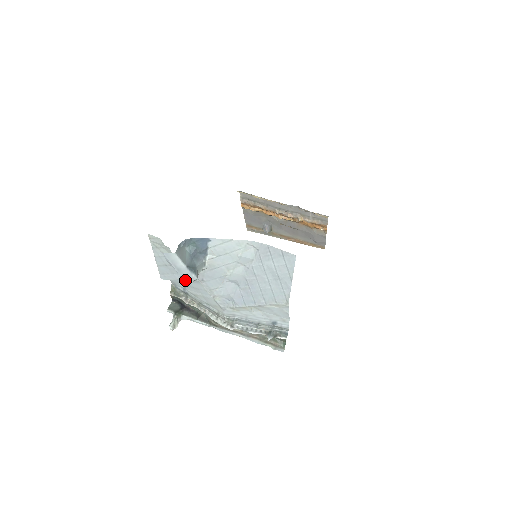
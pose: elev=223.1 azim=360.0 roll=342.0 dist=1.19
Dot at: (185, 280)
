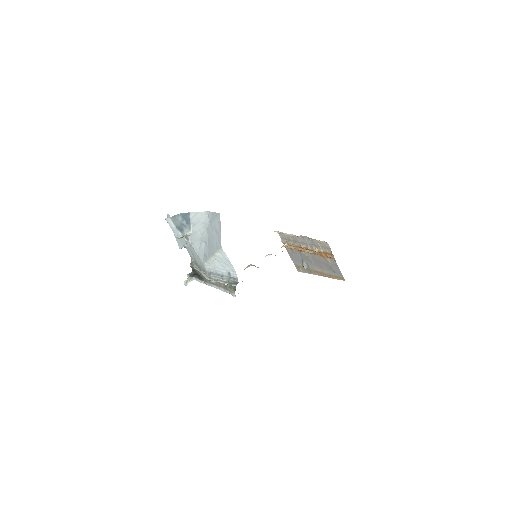
Dot at: (176, 236)
